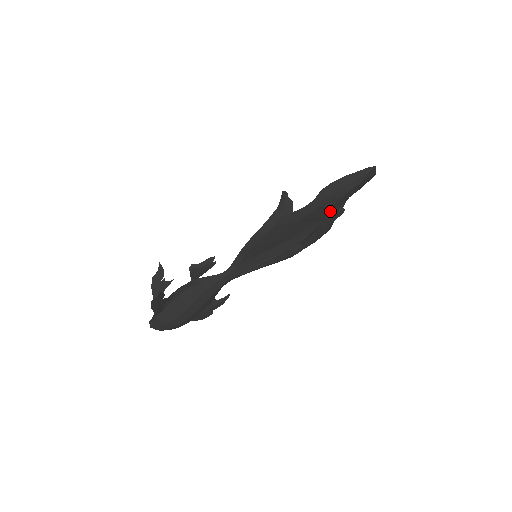
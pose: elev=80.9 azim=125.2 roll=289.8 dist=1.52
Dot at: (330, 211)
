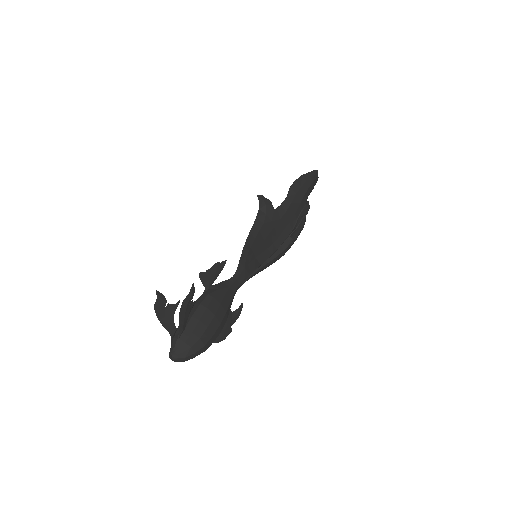
Dot at: (299, 209)
